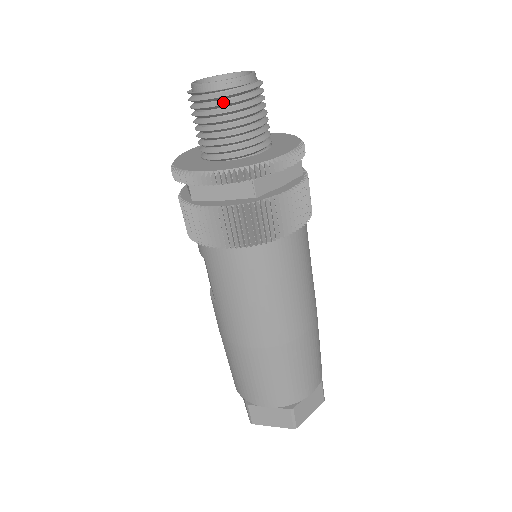
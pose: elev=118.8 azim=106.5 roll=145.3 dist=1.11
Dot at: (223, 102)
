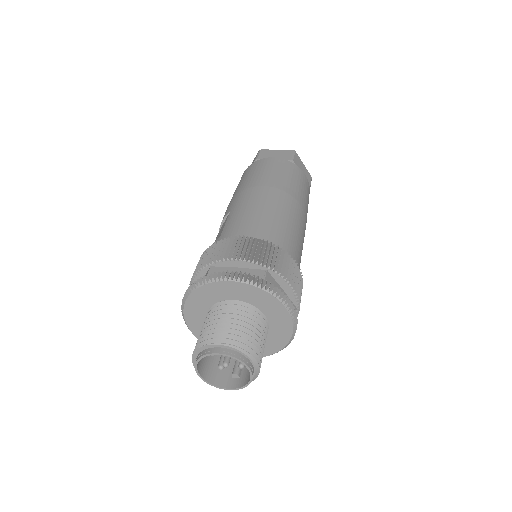
Dot at: (208, 370)
